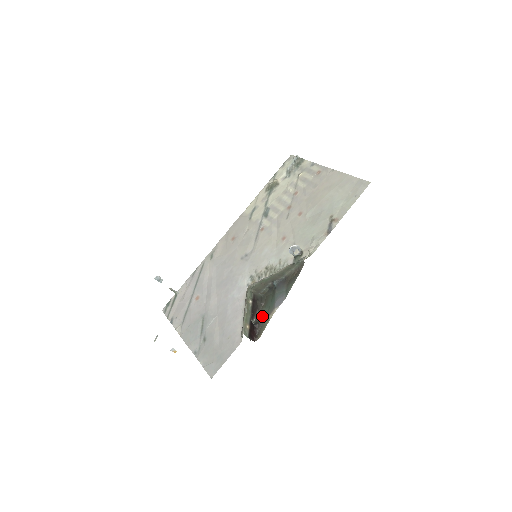
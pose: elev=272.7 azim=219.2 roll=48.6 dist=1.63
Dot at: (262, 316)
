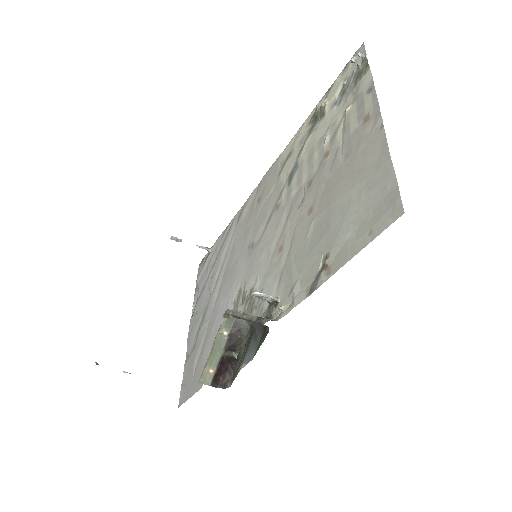
Dot at: (241, 356)
